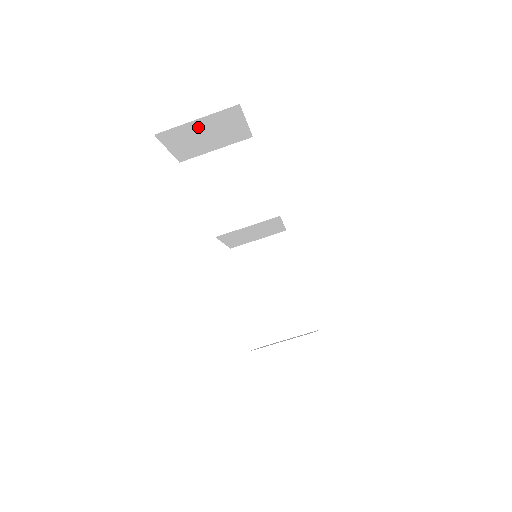
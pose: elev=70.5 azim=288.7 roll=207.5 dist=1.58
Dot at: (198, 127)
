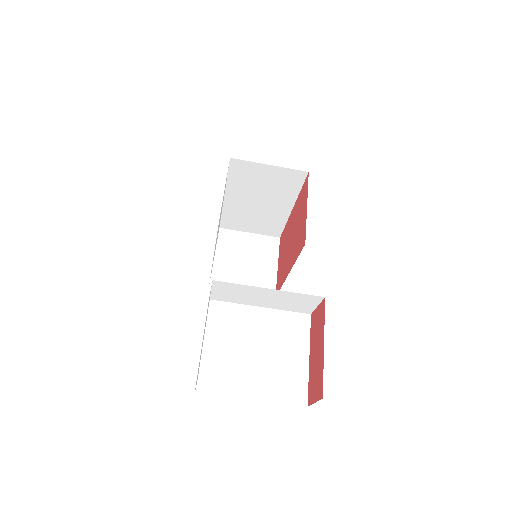
Dot at: occluded
